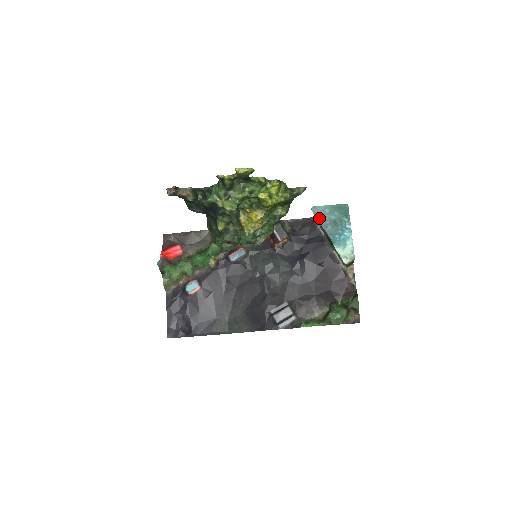
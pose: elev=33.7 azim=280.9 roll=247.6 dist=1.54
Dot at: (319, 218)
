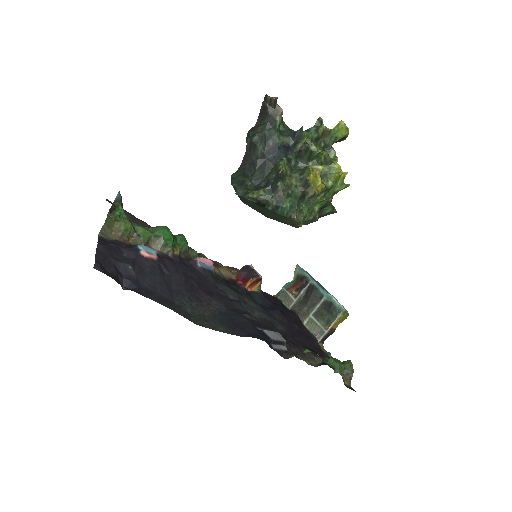
Dot at: (307, 273)
